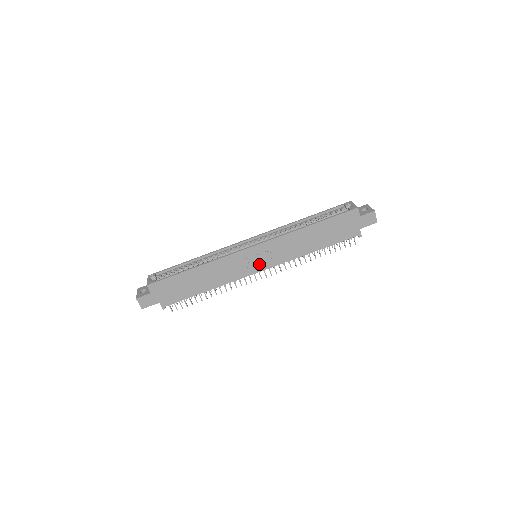
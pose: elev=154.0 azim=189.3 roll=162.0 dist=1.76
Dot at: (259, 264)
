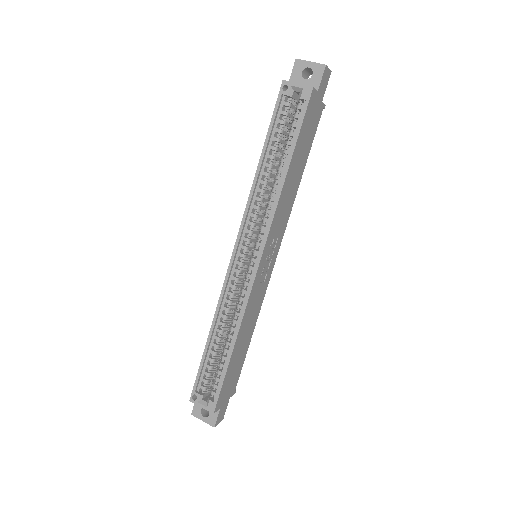
Dot at: (271, 260)
